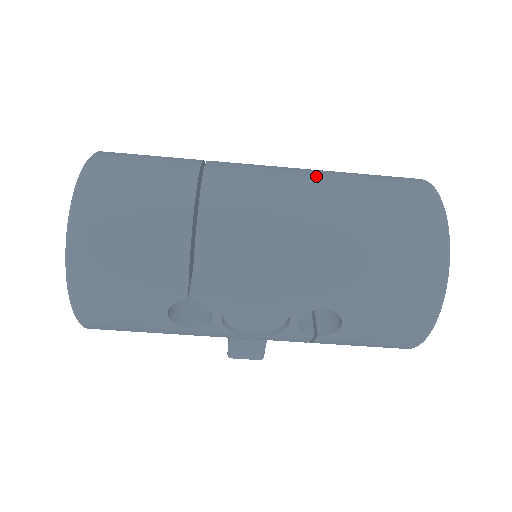
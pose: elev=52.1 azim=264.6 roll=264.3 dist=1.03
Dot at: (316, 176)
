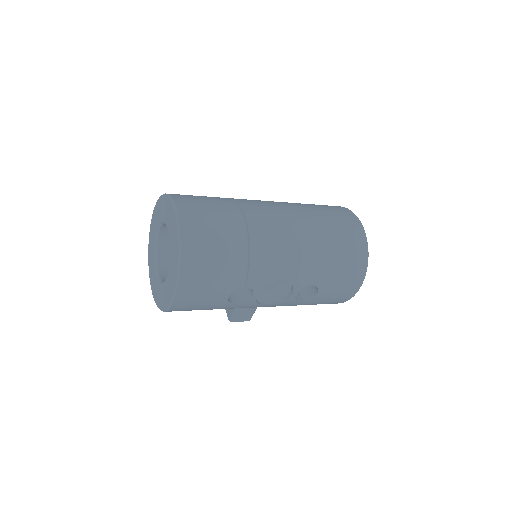
Dot at: (299, 209)
